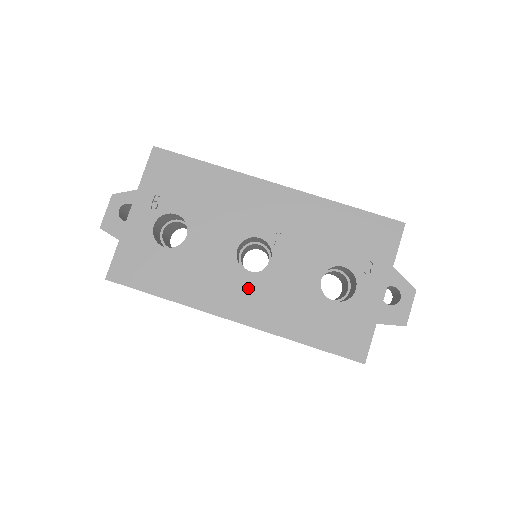
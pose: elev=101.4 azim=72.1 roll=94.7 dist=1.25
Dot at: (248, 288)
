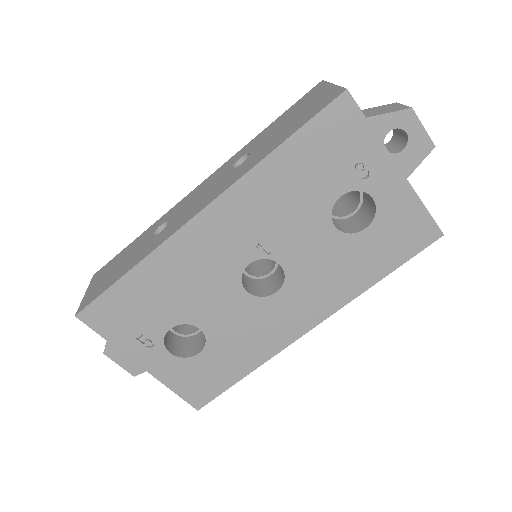
Dot at: (292, 301)
